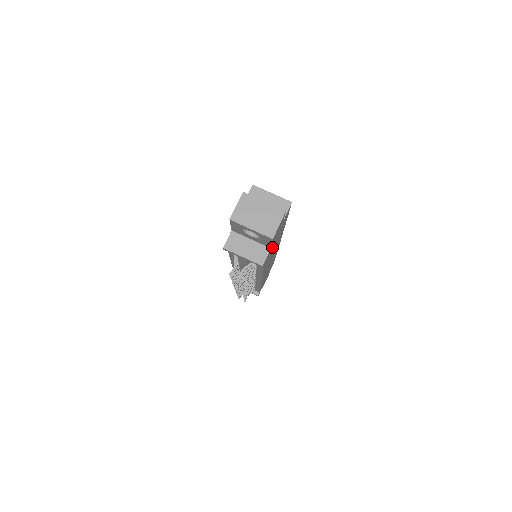
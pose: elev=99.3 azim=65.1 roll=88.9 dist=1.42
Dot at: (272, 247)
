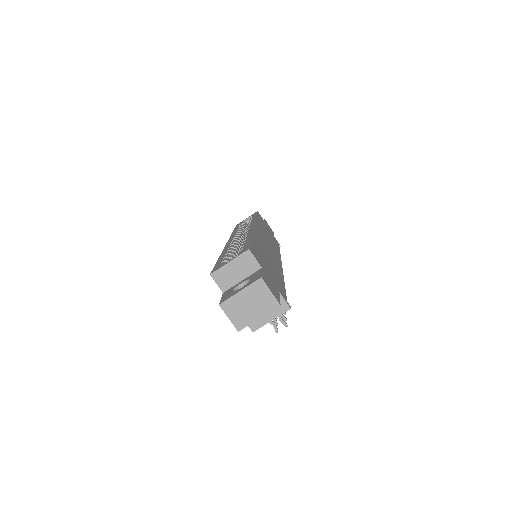
Dot at: (274, 280)
